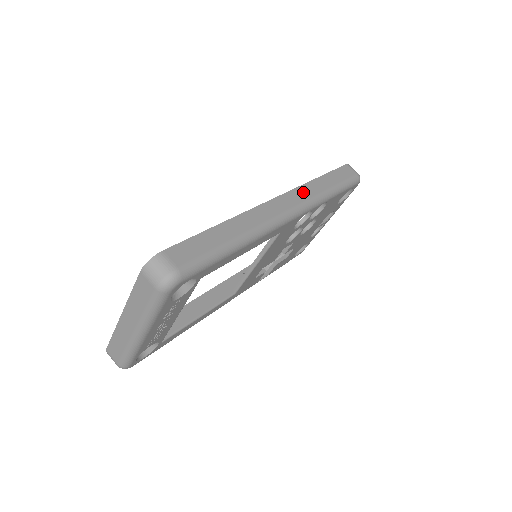
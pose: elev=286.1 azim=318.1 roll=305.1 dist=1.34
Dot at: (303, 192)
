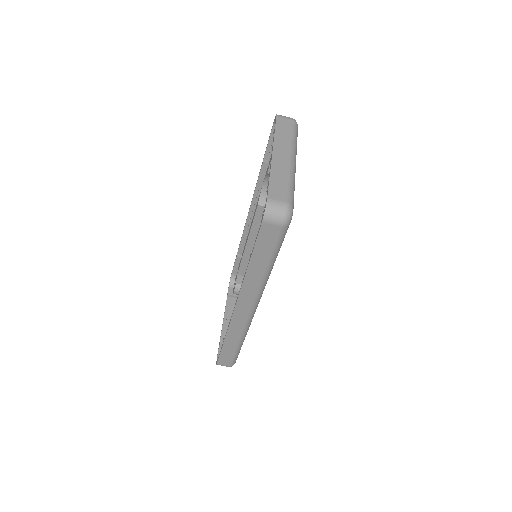
Dot at: (247, 291)
